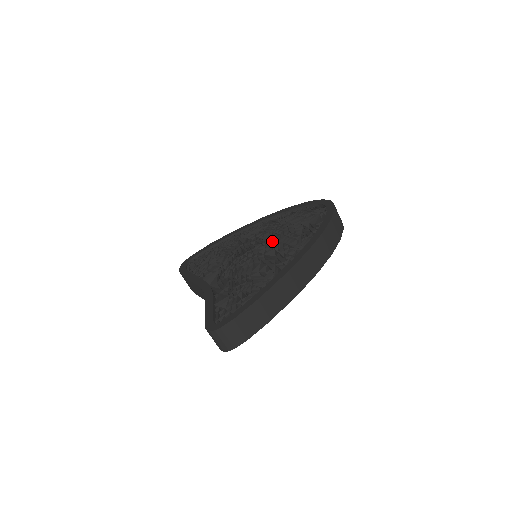
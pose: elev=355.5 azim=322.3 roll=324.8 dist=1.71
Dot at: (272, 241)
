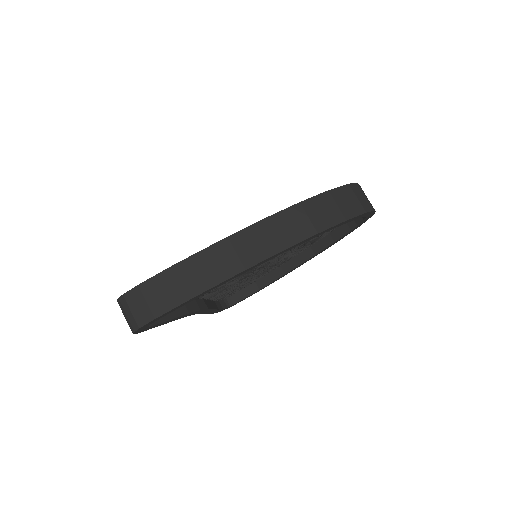
Dot at: occluded
